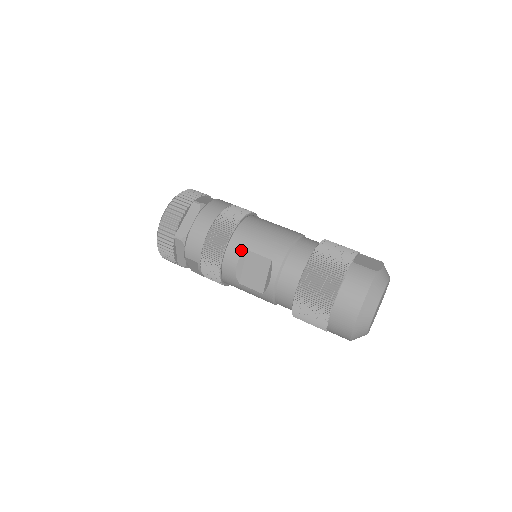
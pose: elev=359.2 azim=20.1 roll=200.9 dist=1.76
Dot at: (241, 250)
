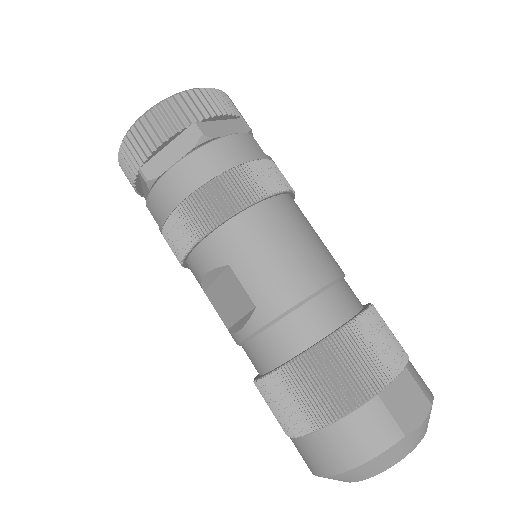
Dot at: (220, 259)
